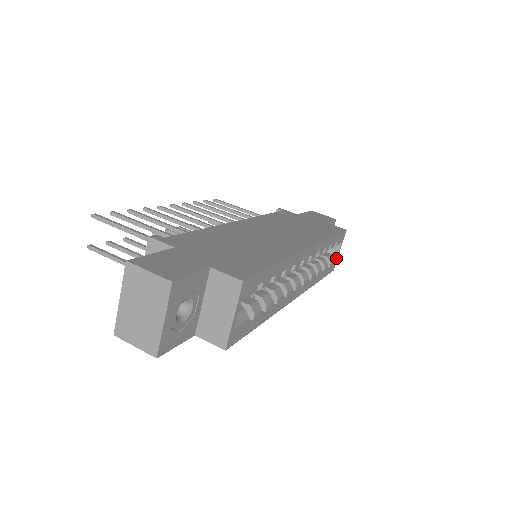
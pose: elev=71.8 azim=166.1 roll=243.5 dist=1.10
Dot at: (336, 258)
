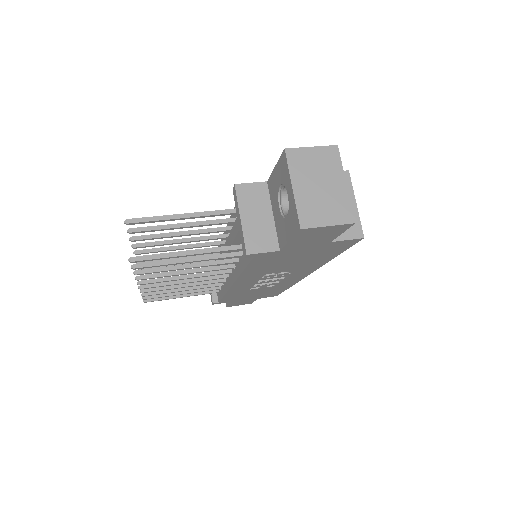
Dot at: occluded
